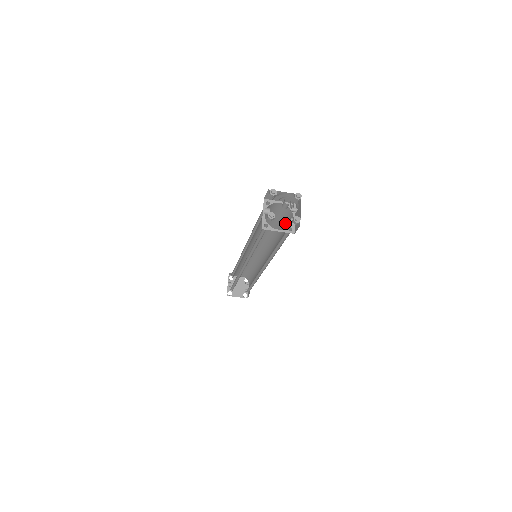
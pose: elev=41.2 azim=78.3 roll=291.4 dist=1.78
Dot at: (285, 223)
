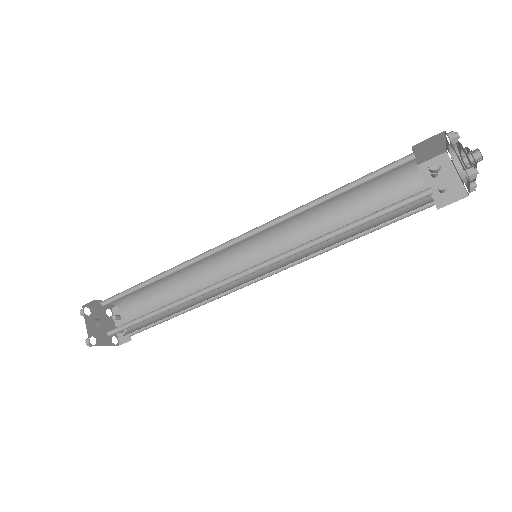
Dot at: (382, 195)
